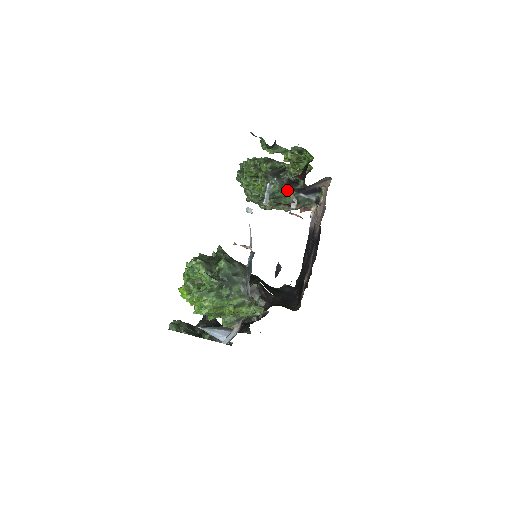
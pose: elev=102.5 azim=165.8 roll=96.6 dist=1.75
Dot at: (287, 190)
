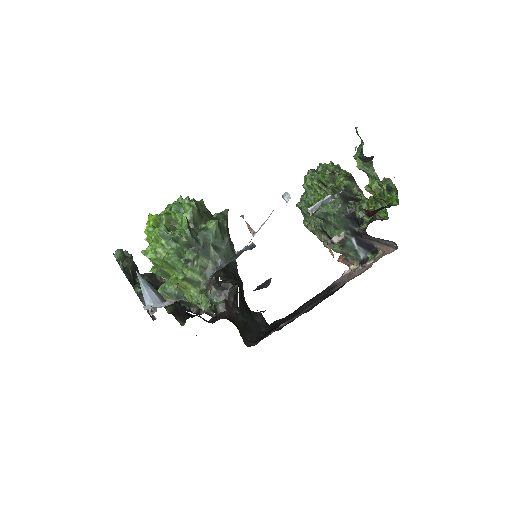
Dot at: (343, 222)
